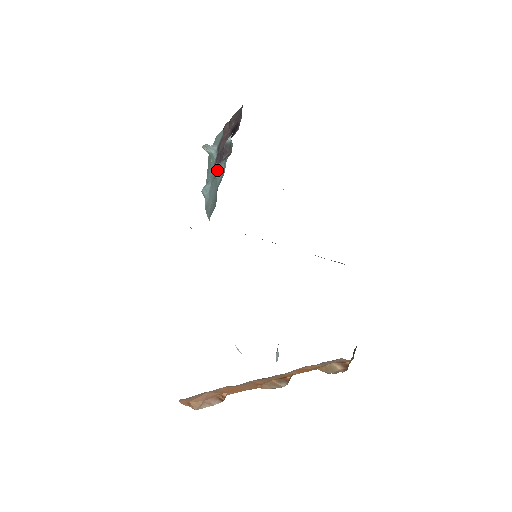
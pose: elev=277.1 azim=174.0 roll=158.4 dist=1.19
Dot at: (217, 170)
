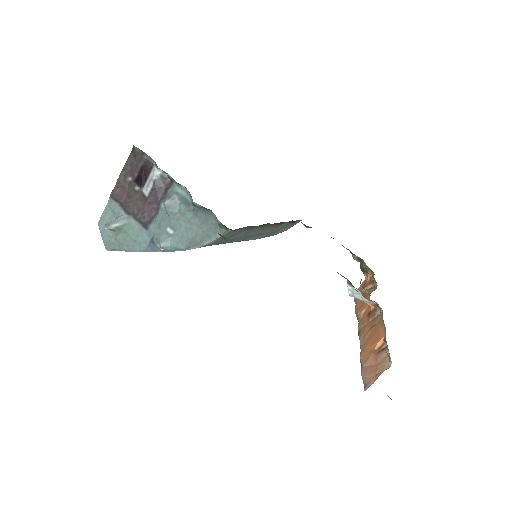
Dot at: (170, 206)
